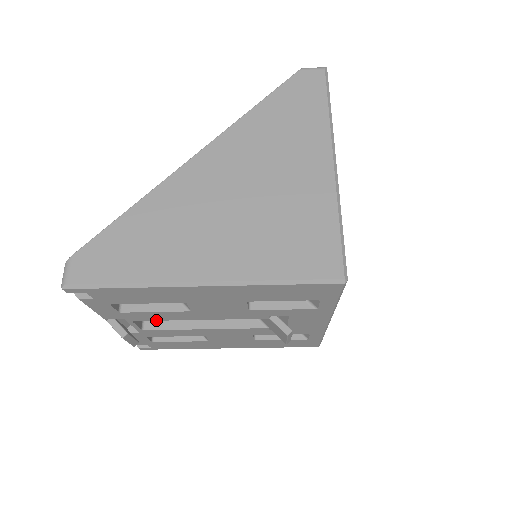
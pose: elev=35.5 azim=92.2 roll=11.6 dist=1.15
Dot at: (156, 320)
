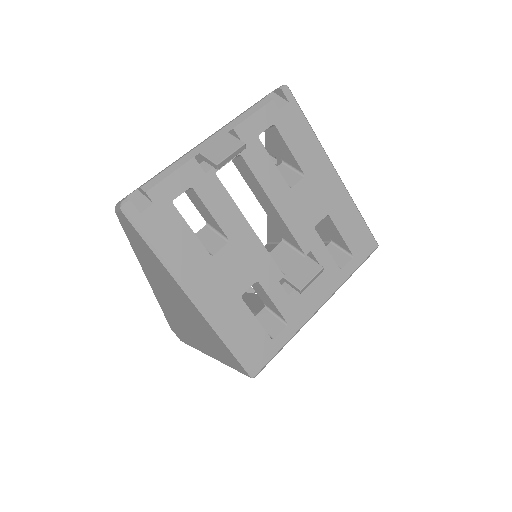
Dot at: (253, 173)
